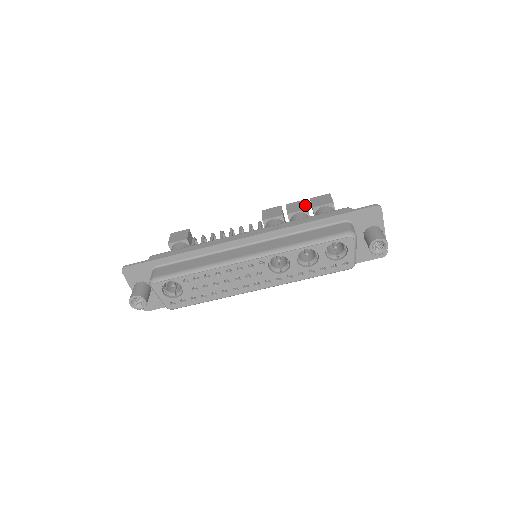
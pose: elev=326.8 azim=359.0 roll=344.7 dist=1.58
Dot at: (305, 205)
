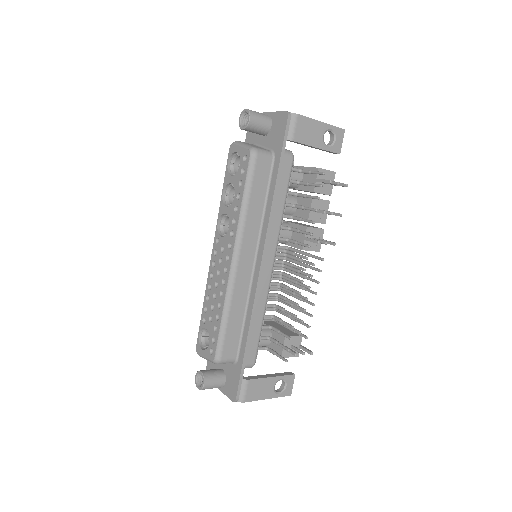
Dot at: occluded
